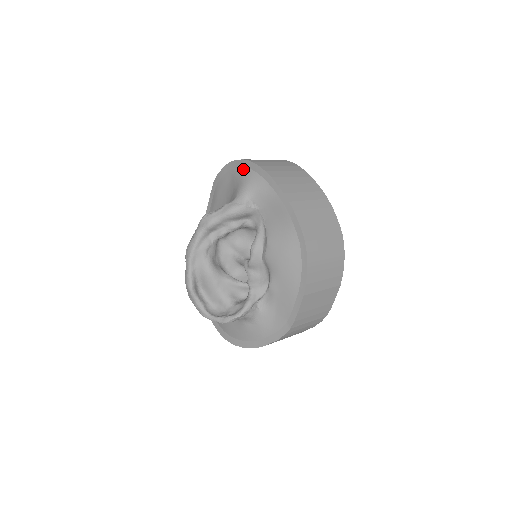
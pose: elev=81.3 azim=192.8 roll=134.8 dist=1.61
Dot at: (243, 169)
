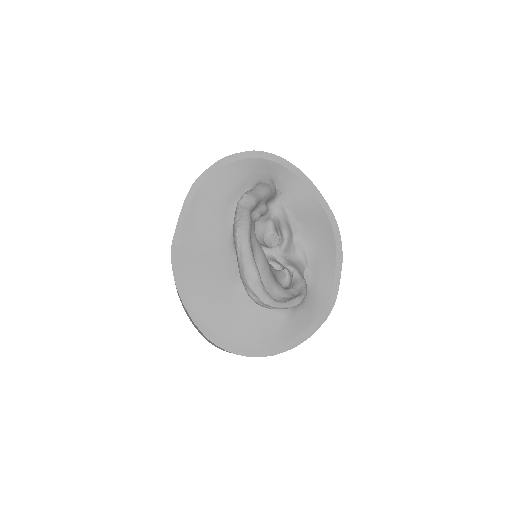
Dot at: (250, 159)
